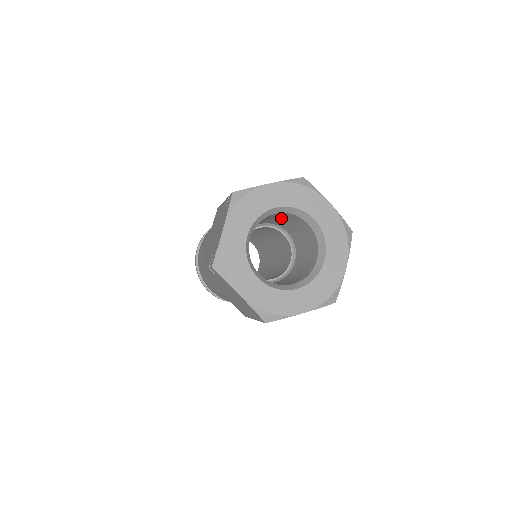
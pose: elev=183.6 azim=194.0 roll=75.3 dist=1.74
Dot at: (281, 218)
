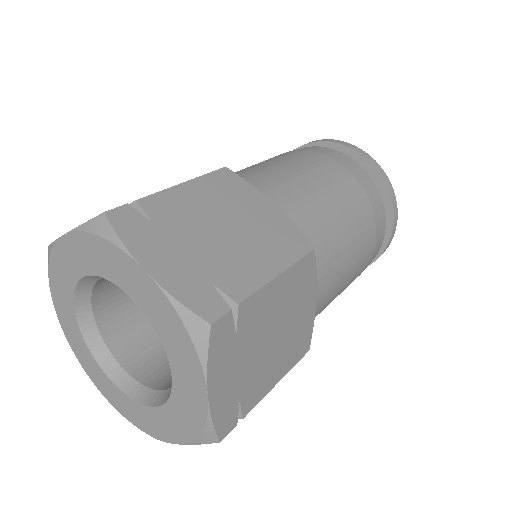
Dot at: occluded
